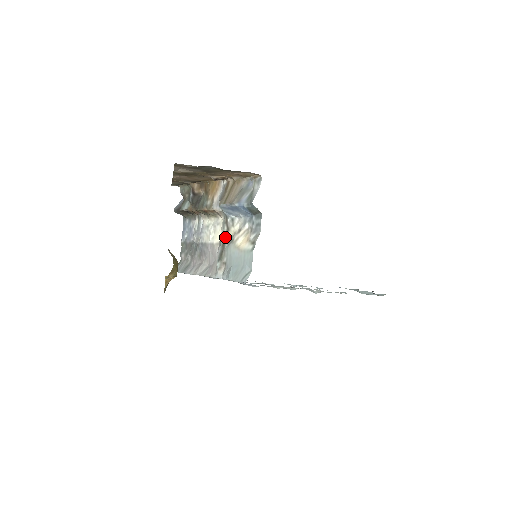
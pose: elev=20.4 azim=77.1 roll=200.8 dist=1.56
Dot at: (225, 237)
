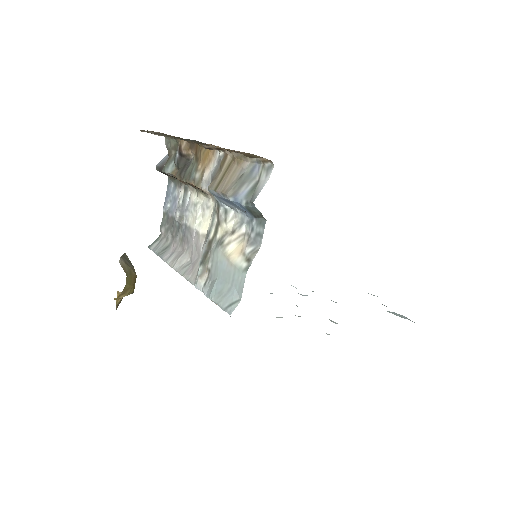
Dot at: (213, 233)
